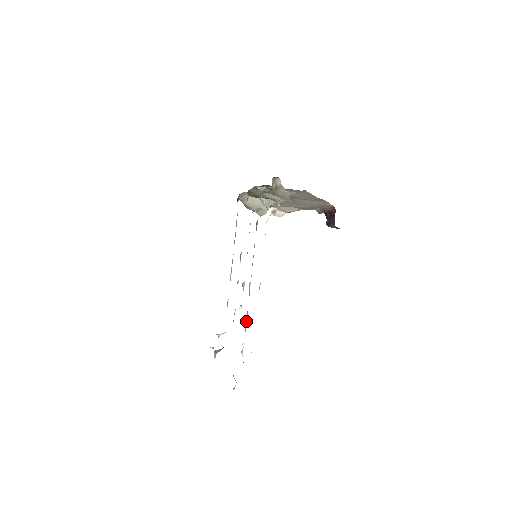
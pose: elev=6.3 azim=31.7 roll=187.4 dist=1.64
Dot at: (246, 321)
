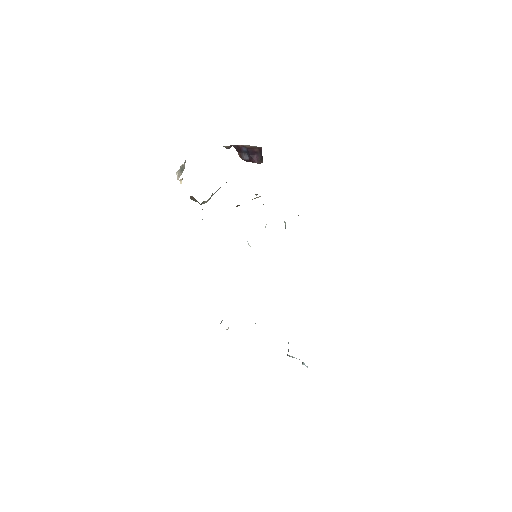
Dot at: occluded
